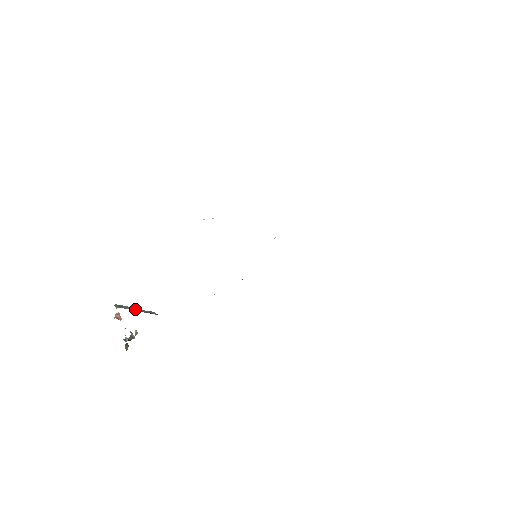
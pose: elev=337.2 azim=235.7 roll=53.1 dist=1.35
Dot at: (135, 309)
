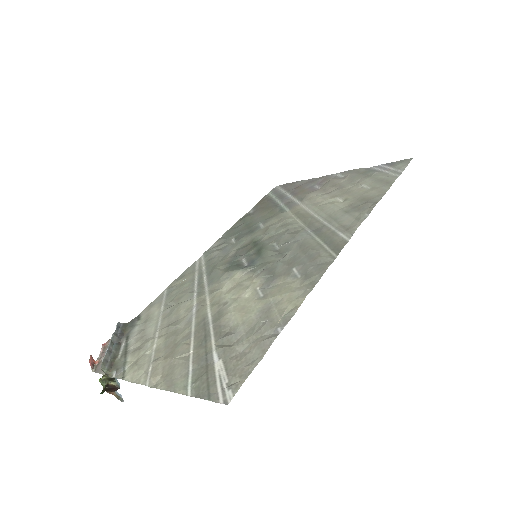
Dot at: (112, 346)
